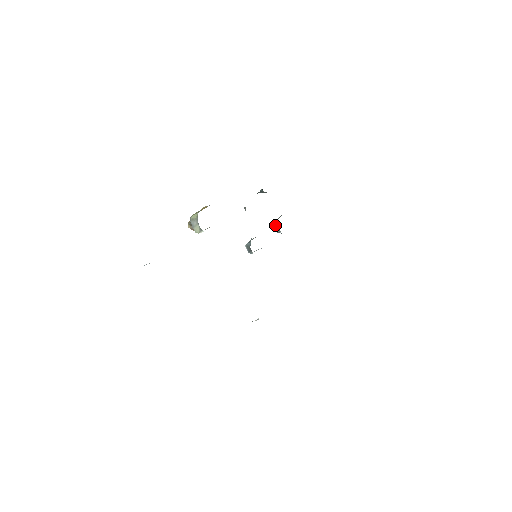
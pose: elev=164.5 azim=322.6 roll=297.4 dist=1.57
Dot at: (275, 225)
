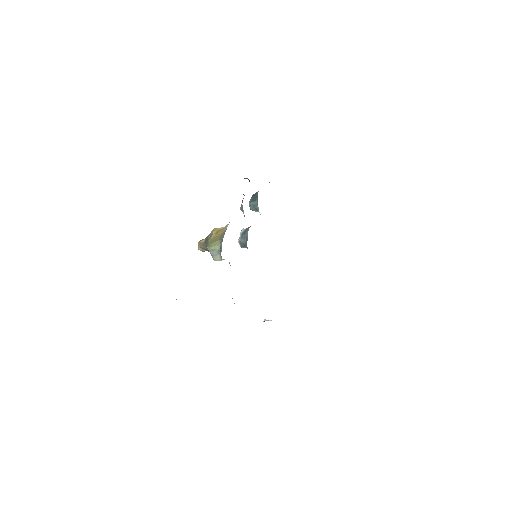
Dot at: (253, 206)
